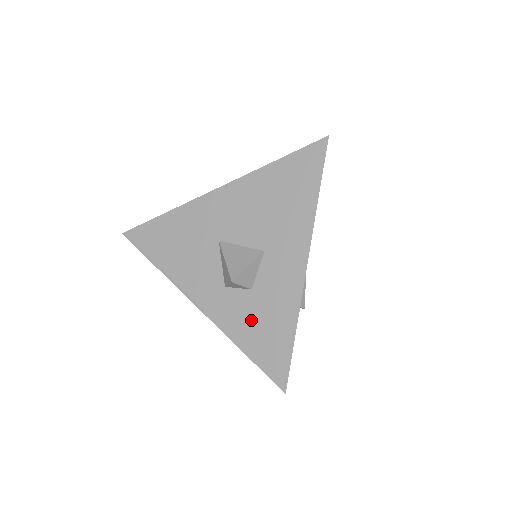
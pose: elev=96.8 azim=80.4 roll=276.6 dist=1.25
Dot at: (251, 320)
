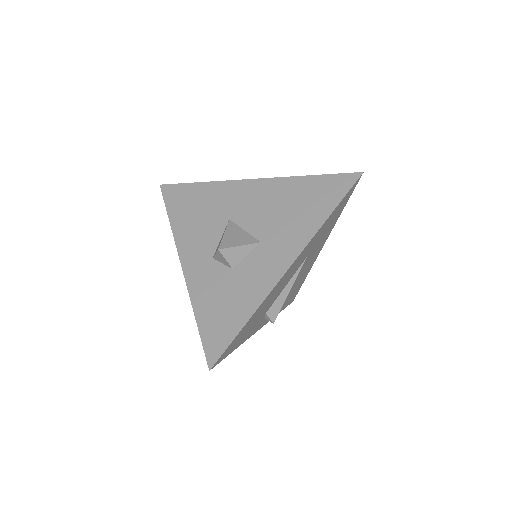
Dot at: (217, 294)
